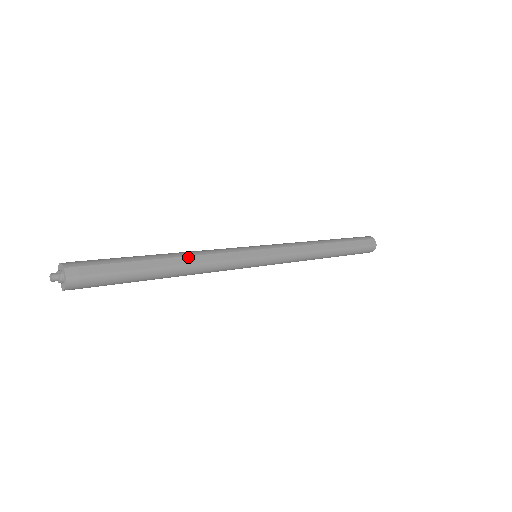
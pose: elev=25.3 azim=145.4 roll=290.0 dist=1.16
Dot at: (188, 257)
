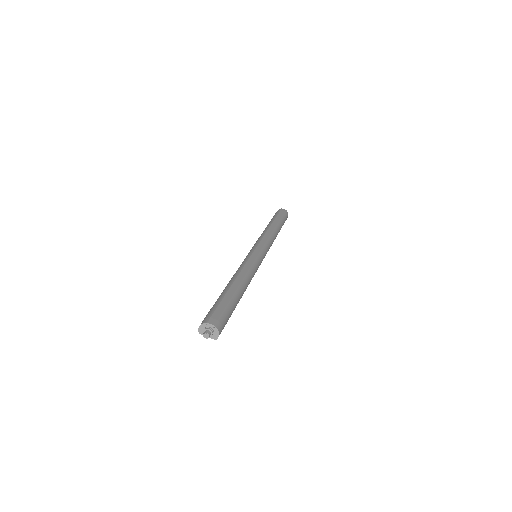
Dot at: (238, 276)
